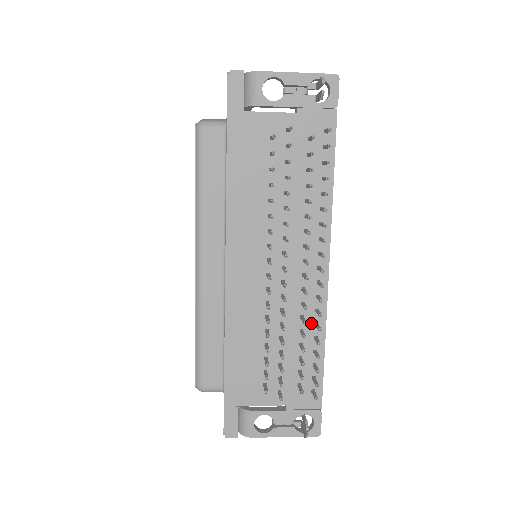
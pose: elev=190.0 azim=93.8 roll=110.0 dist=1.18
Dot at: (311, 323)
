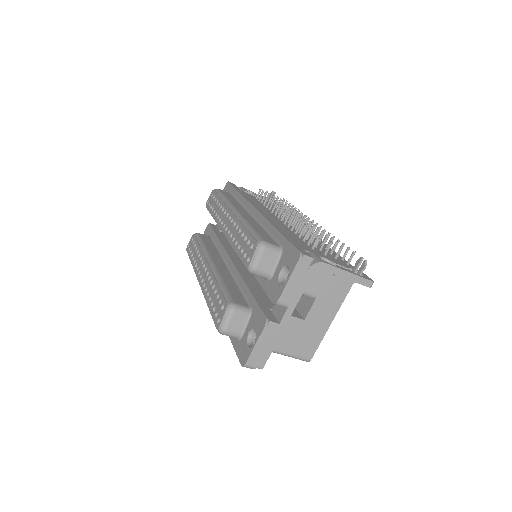
Dot at: (320, 243)
